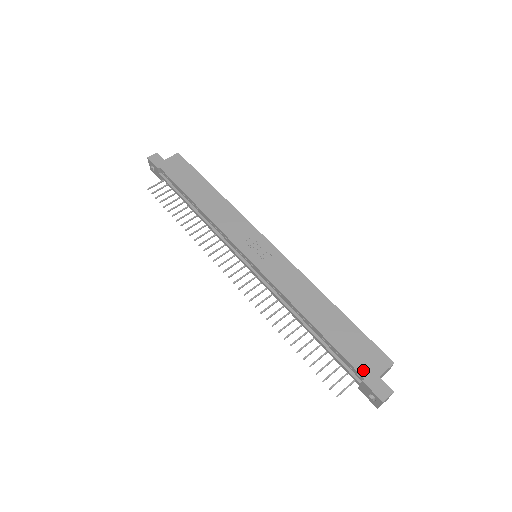
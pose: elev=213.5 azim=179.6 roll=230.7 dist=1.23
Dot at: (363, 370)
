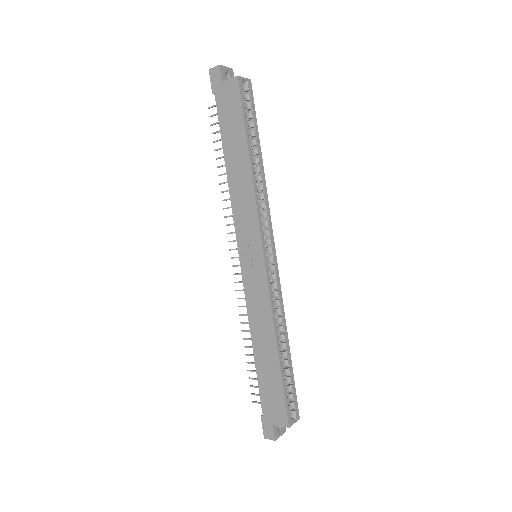
Dot at: (265, 412)
